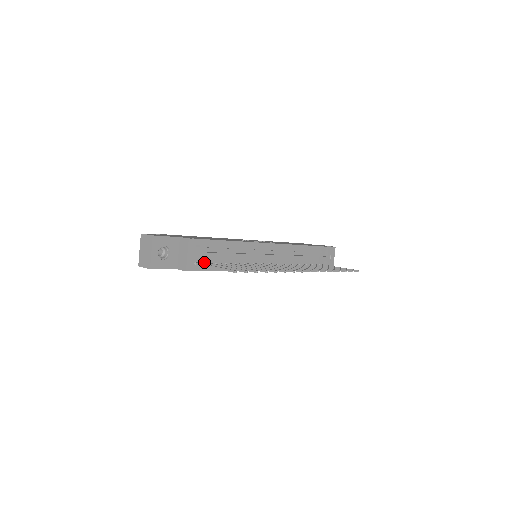
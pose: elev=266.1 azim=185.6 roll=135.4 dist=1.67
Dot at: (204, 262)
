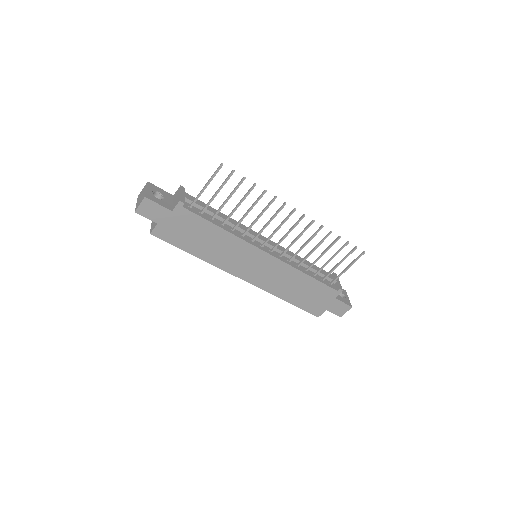
Dot at: (198, 211)
